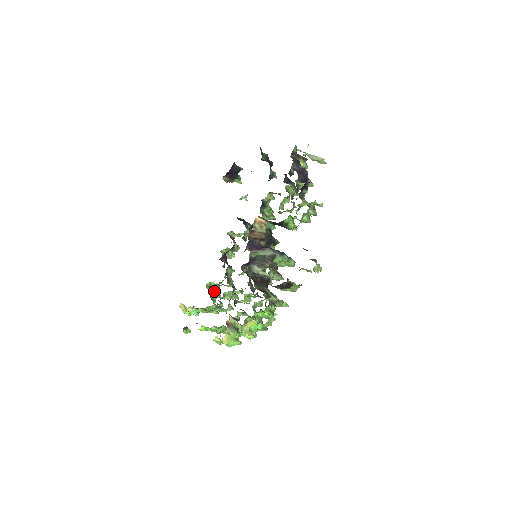
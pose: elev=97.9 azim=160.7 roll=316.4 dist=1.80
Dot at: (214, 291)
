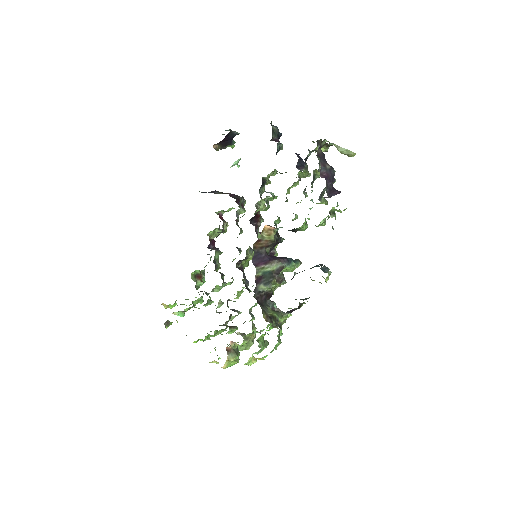
Dot at: (199, 279)
